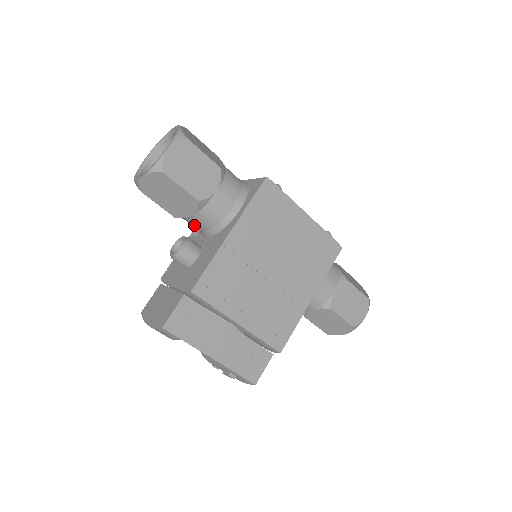
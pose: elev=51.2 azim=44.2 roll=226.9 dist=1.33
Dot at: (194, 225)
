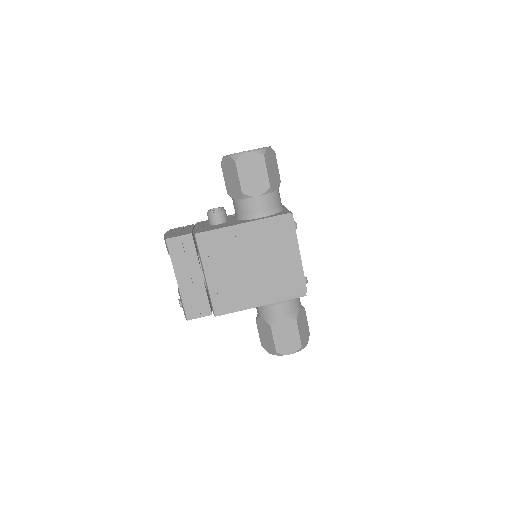
Dot at: (234, 206)
